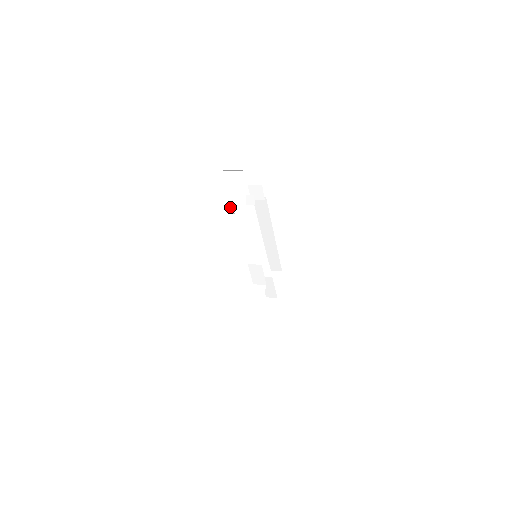
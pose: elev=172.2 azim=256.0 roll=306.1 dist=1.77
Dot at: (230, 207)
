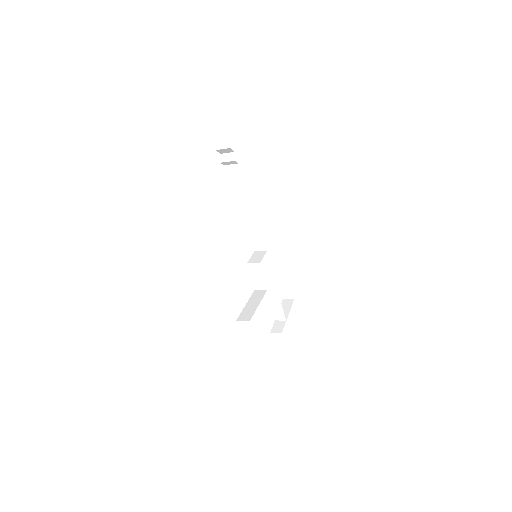
Dot at: (224, 189)
